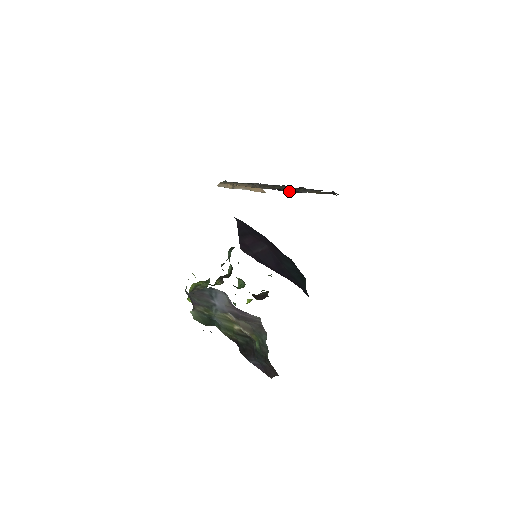
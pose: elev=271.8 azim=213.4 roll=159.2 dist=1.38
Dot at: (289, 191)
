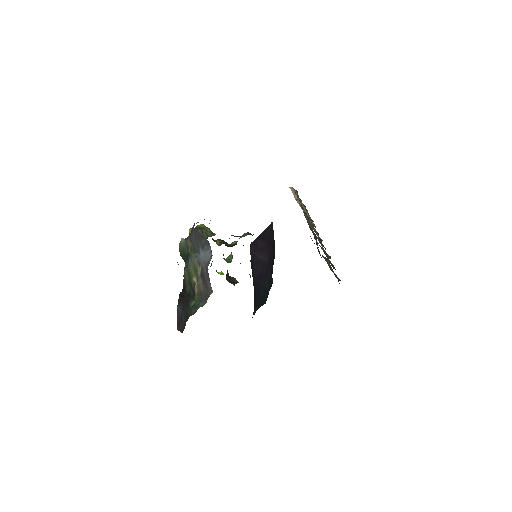
Dot at: (317, 247)
